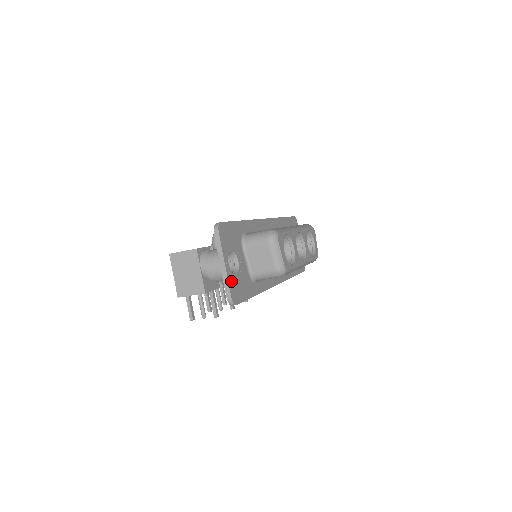
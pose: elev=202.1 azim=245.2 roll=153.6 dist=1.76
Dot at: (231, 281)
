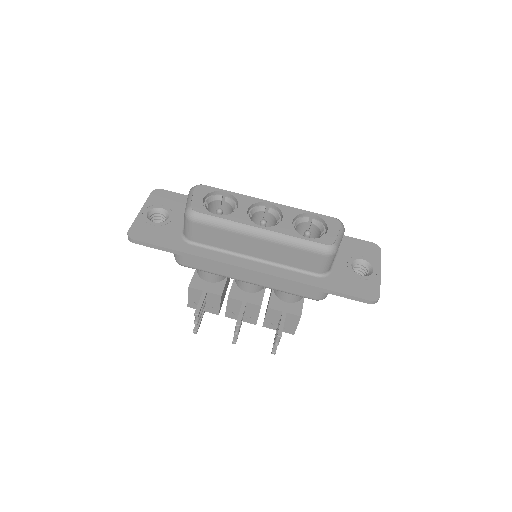
Dot at: (140, 223)
